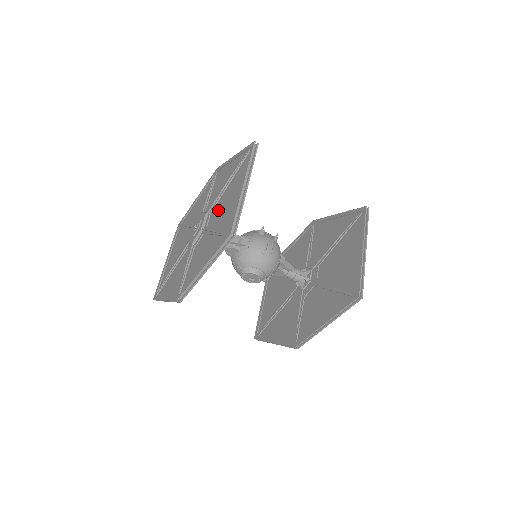
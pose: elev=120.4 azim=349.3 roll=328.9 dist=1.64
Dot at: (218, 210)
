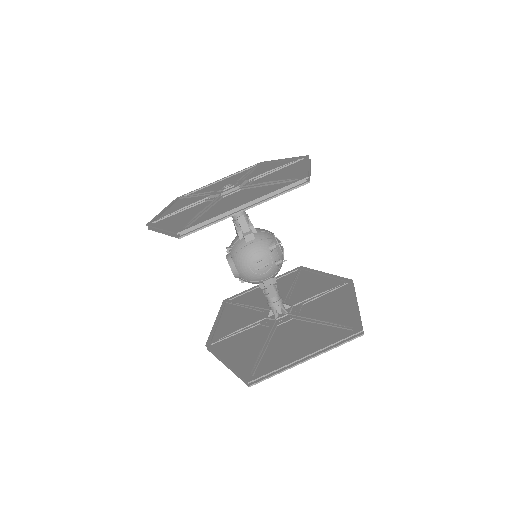
Dot at: (235, 196)
